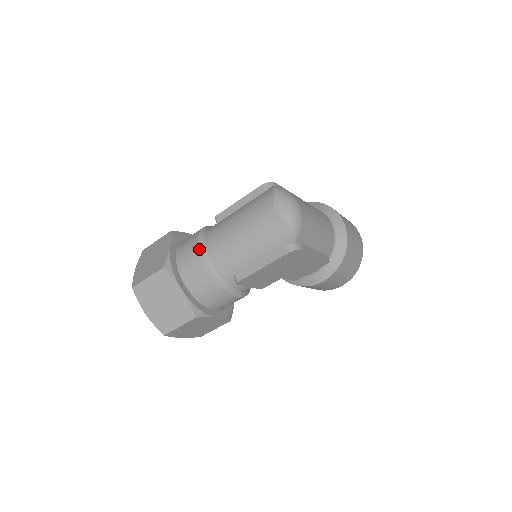
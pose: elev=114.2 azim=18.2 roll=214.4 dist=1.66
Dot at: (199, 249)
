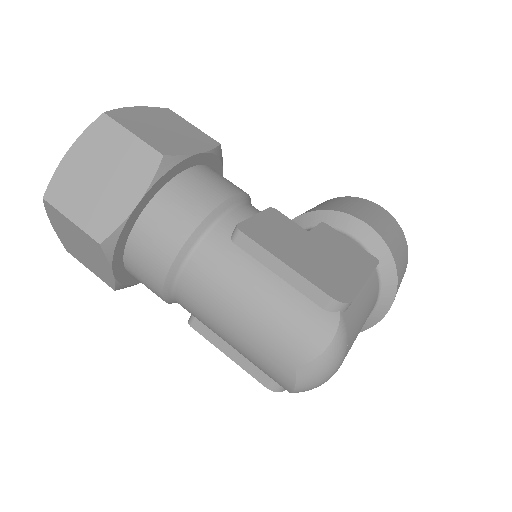
Dot at: (171, 266)
